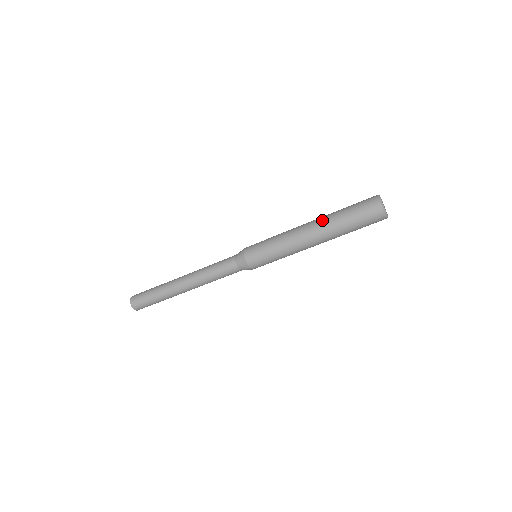
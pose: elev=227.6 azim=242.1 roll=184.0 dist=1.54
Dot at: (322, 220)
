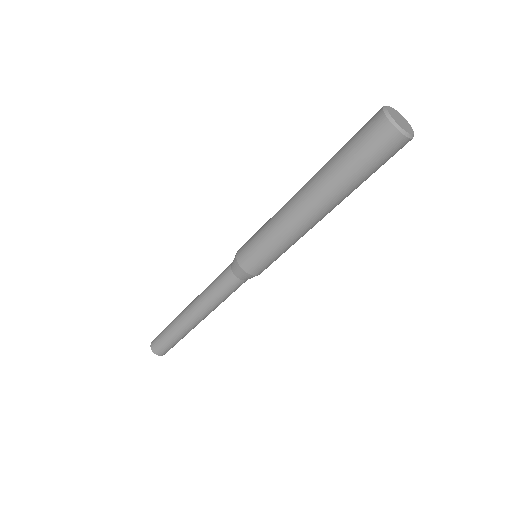
Dot at: (316, 184)
